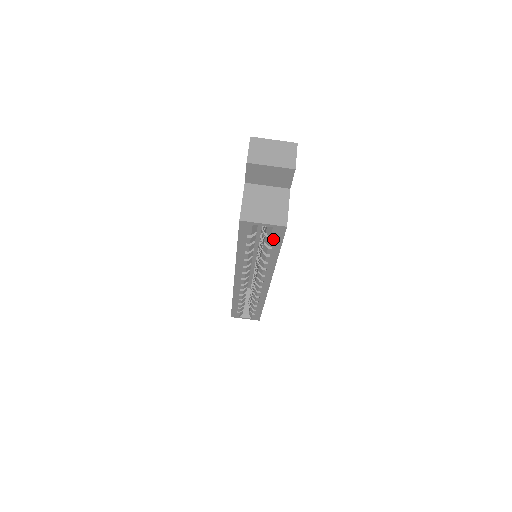
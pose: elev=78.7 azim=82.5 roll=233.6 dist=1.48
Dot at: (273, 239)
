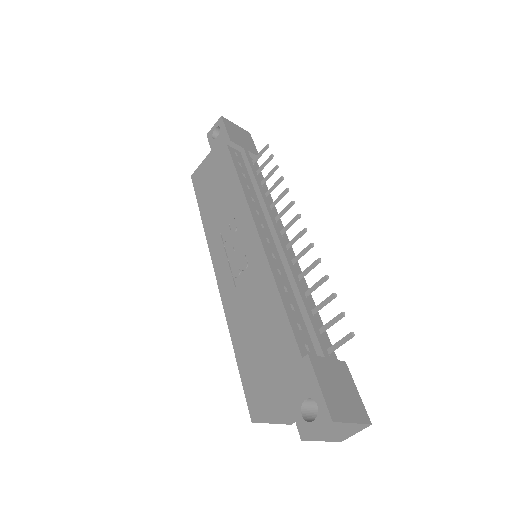
Dot at: occluded
